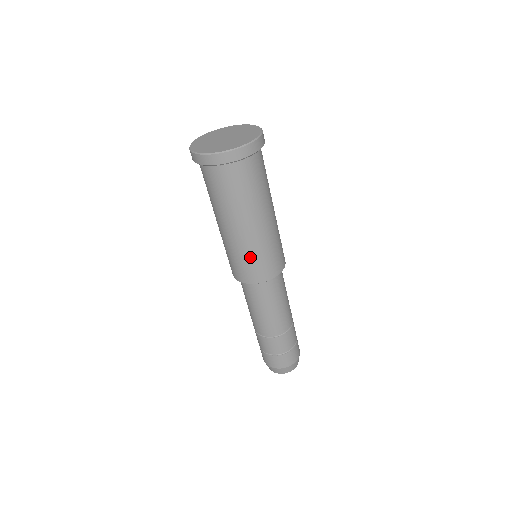
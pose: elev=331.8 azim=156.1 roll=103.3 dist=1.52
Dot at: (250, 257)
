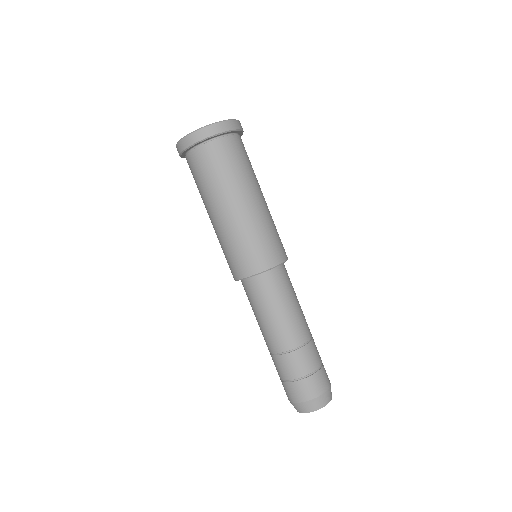
Dot at: (260, 235)
